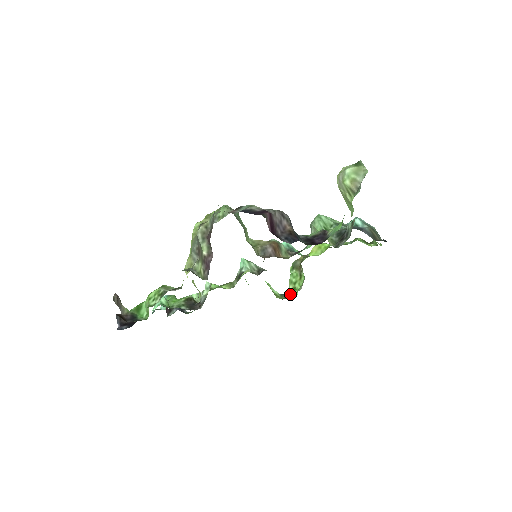
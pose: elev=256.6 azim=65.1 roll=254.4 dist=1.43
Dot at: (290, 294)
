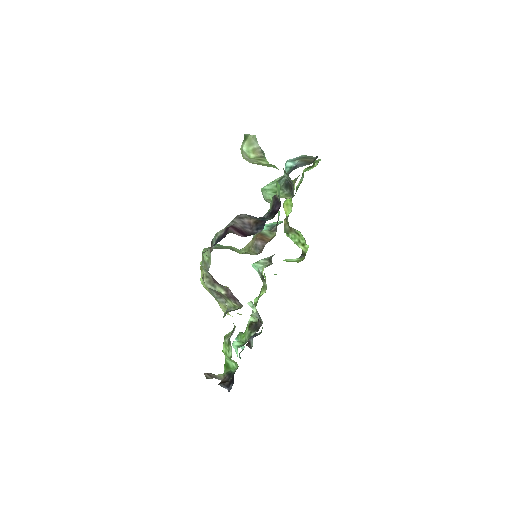
Dot at: (304, 251)
